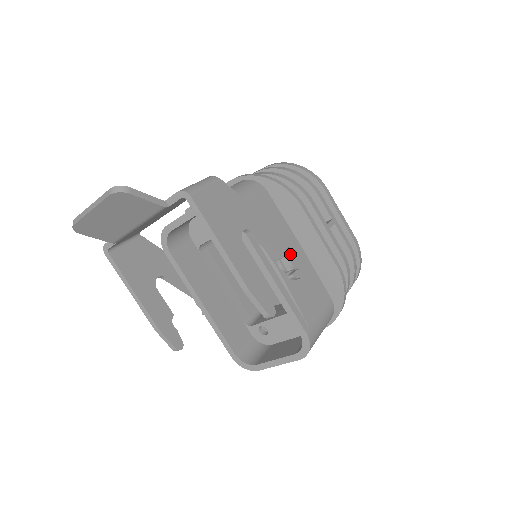
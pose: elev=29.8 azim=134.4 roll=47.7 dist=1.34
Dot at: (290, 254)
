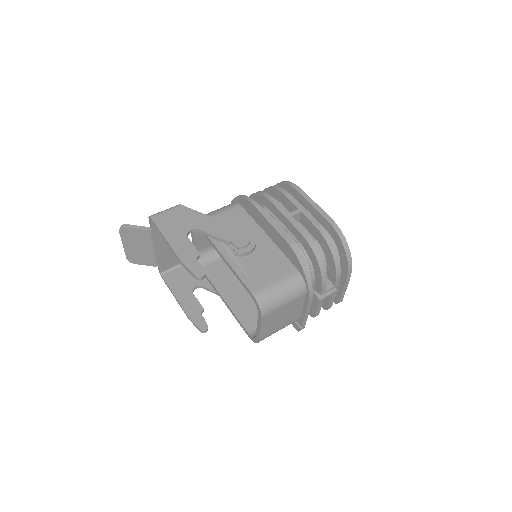
Dot at: (234, 238)
